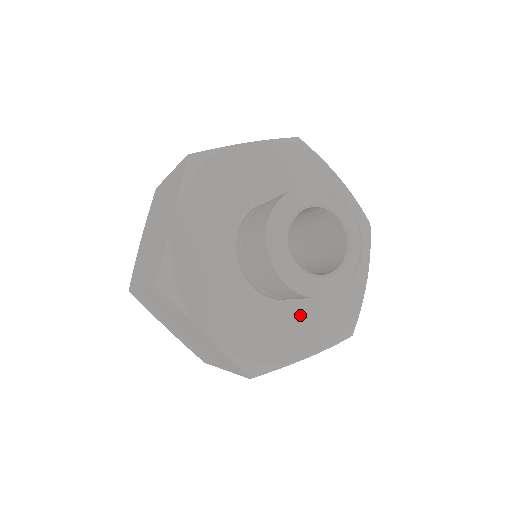
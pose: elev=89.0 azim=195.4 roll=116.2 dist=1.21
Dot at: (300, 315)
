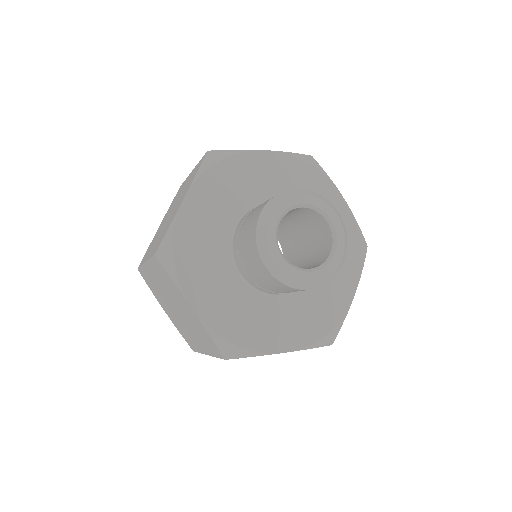
Dot at: occluded
